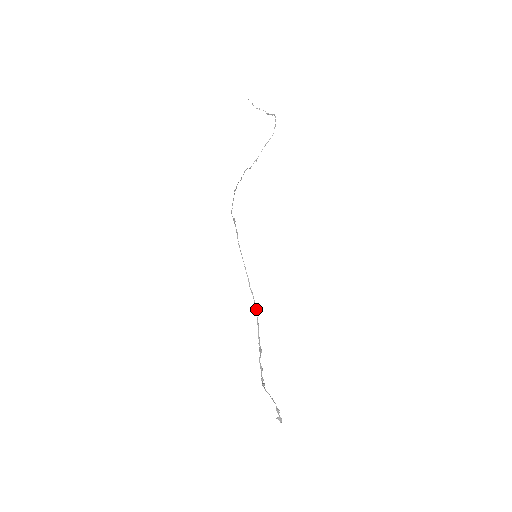
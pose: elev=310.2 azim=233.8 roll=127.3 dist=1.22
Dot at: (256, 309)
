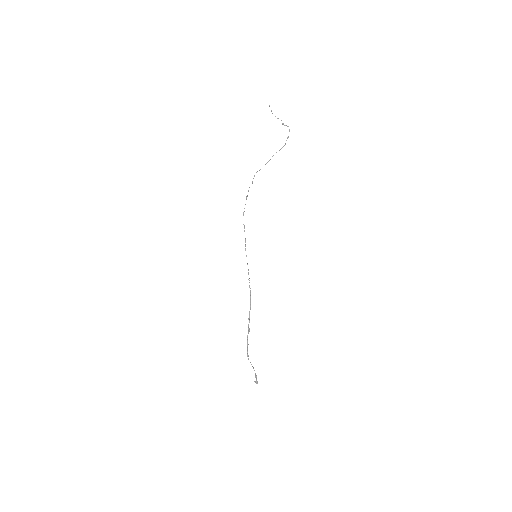
Dot at: occluded
